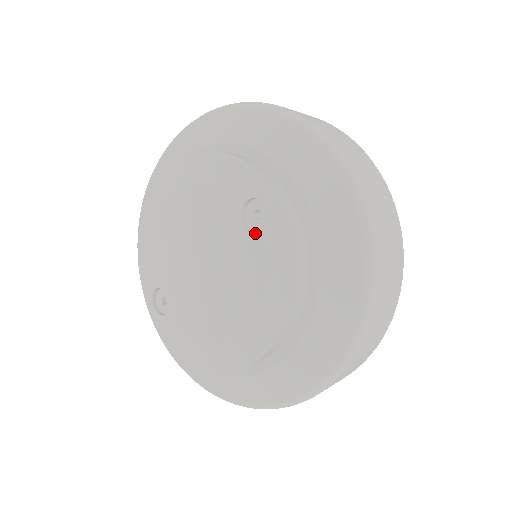
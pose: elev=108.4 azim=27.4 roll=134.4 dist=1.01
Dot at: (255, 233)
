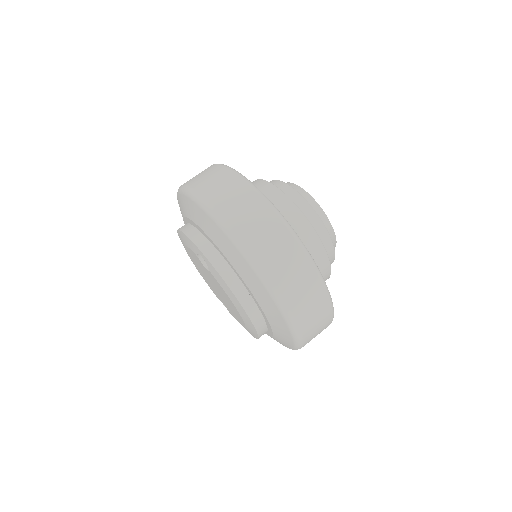
Dot at: (209, 272)
